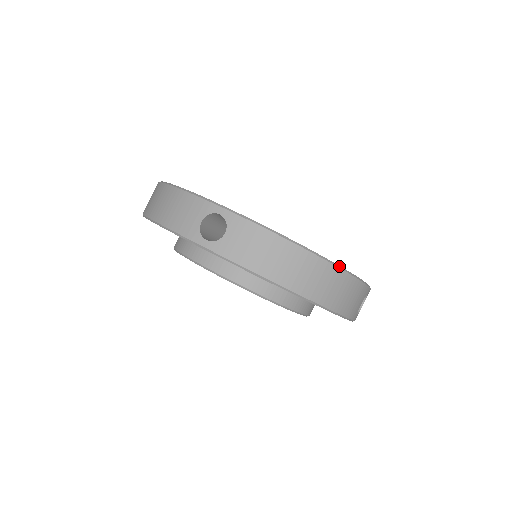
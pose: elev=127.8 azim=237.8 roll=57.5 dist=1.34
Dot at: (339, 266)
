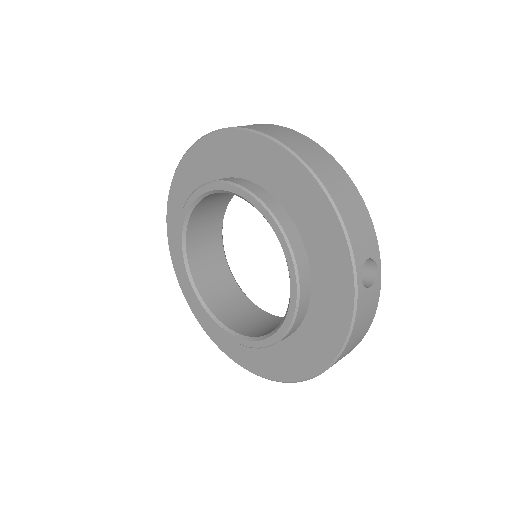
Dot at: (348, 176)
